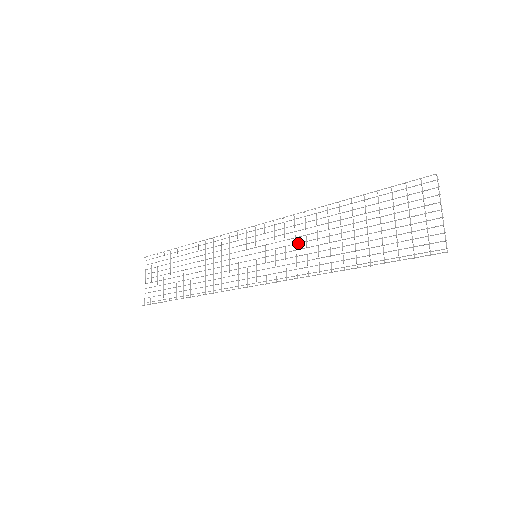
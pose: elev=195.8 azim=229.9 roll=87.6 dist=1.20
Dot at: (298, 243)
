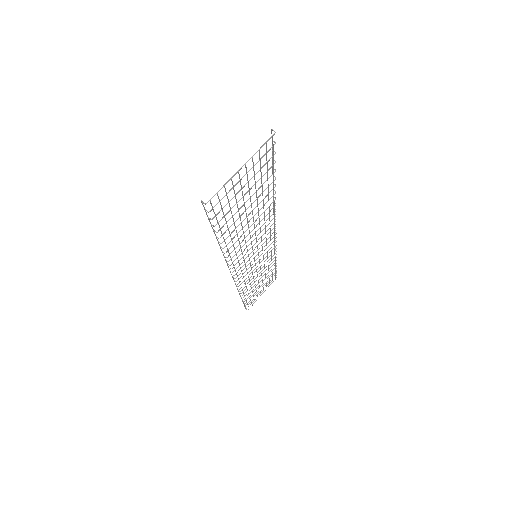
Dot at: (256, 237)
